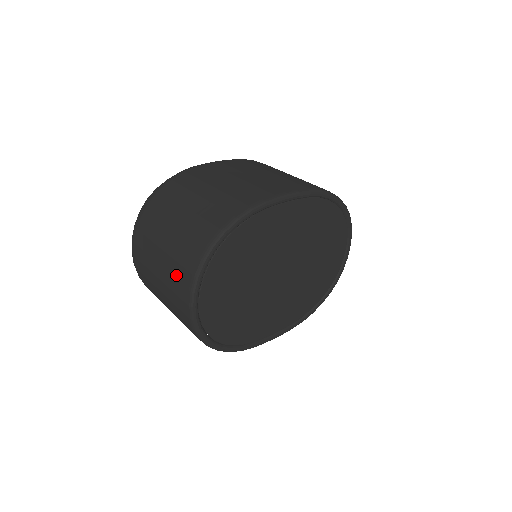
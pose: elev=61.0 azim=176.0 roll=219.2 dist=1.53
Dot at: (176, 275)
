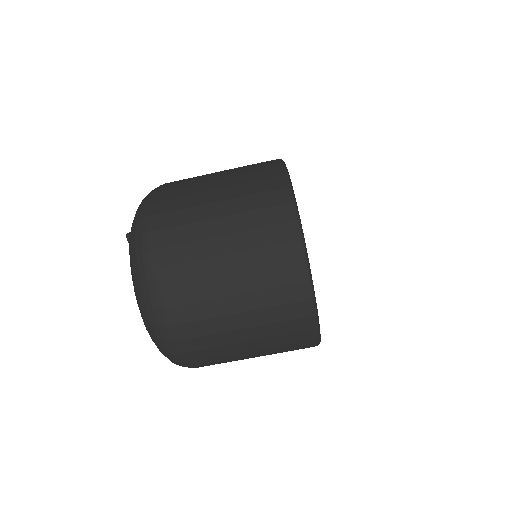
Dot at: (269, 262)
